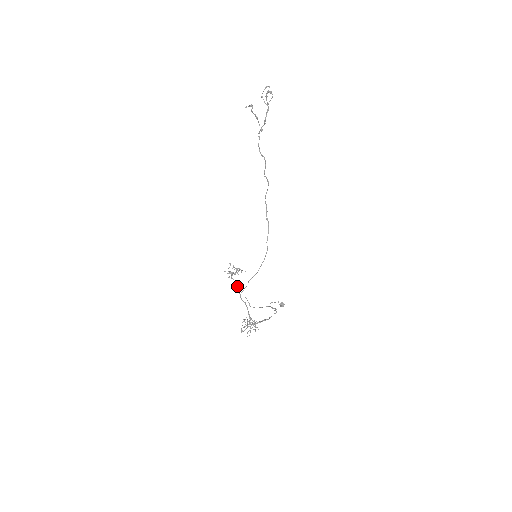
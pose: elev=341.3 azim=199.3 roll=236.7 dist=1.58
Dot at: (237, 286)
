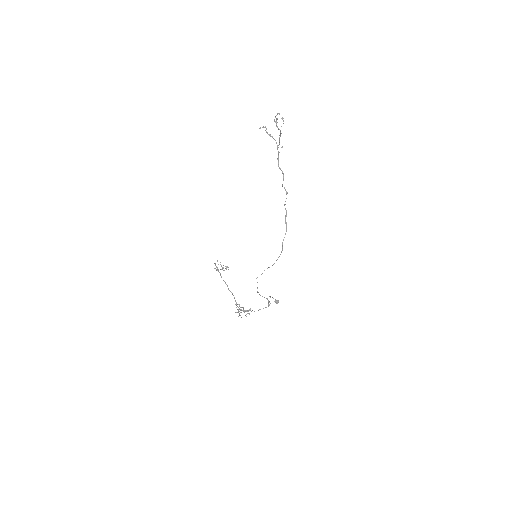
Dot at: occluded
